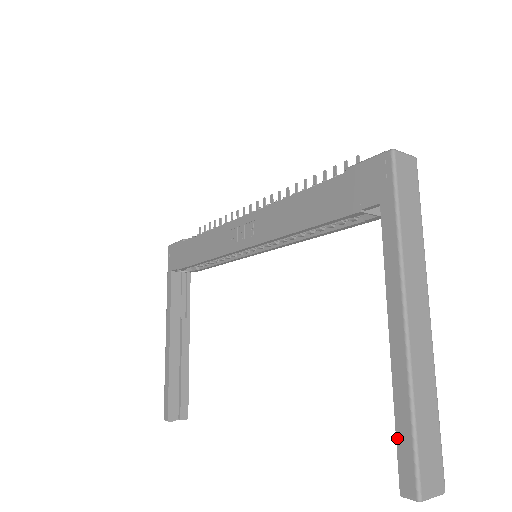
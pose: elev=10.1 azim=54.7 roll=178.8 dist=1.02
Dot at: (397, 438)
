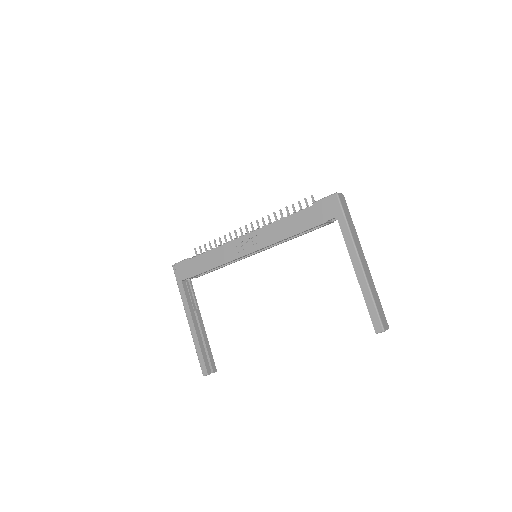
Dot at: (369, 312)
